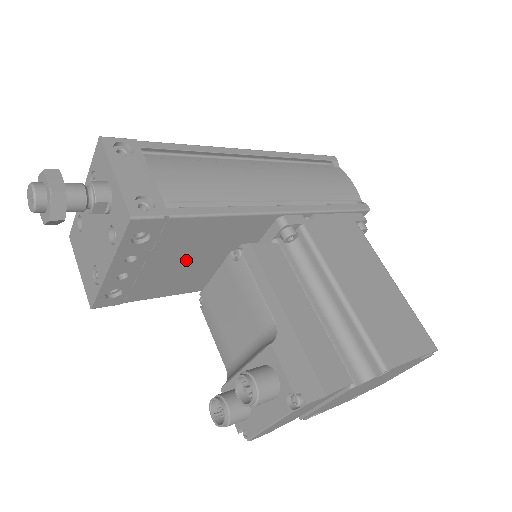
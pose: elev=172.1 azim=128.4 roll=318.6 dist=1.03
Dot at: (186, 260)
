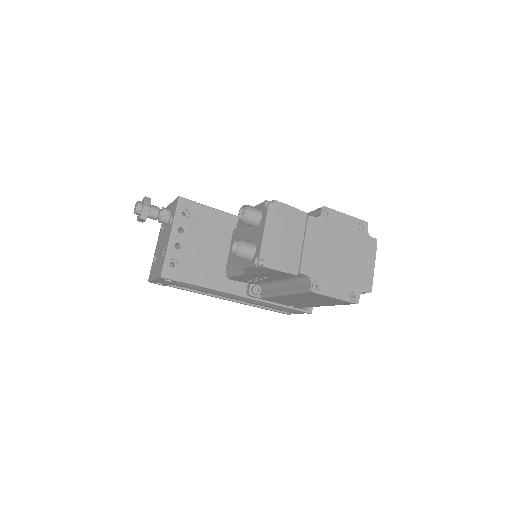
Dot at: (213, 247)
